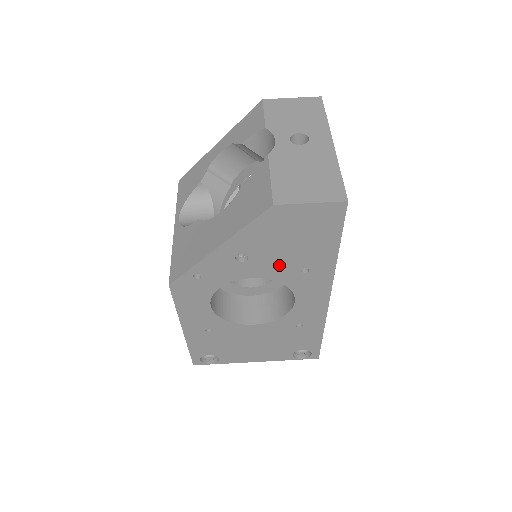
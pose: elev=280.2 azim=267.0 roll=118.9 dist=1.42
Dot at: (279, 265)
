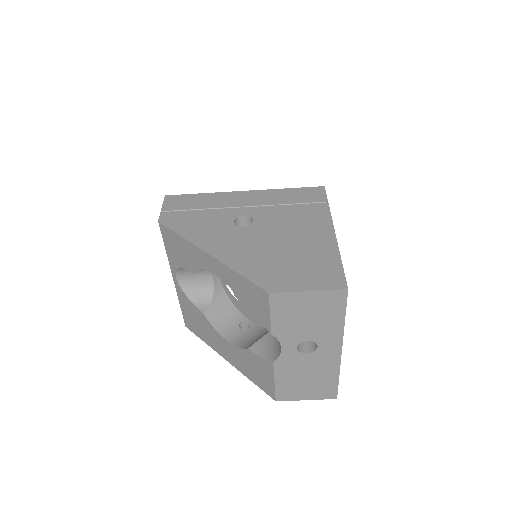
Dot at: occluded
